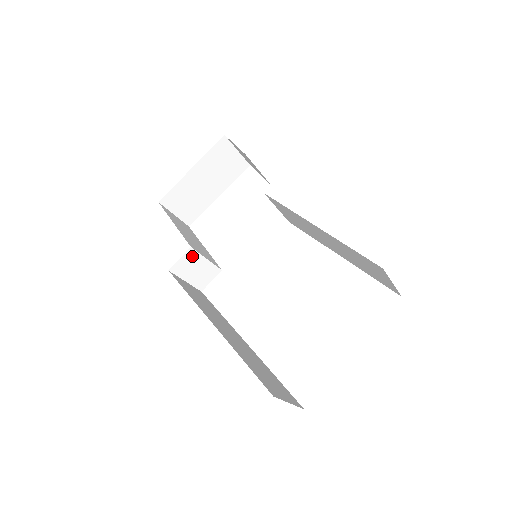
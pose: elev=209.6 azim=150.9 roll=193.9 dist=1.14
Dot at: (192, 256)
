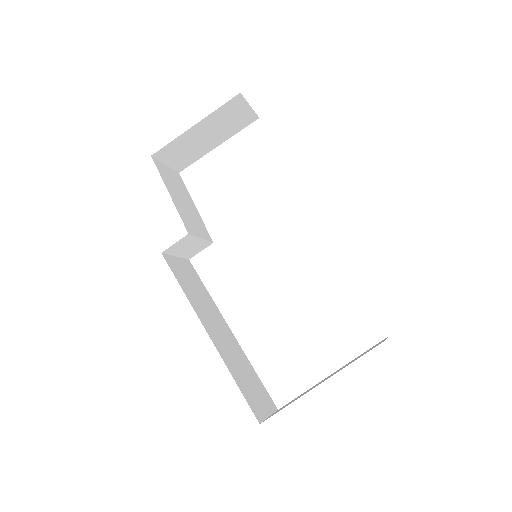
Dot at: (188, 239)
